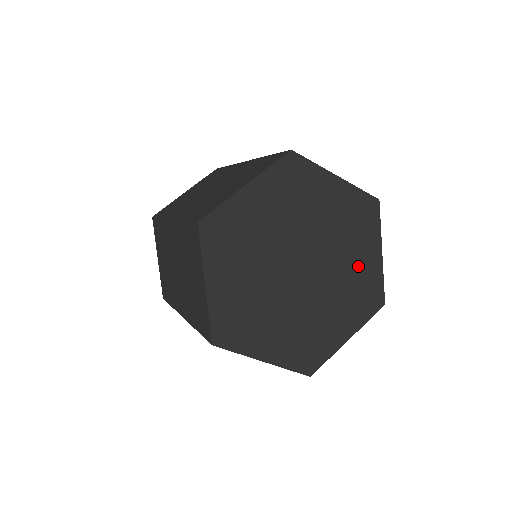
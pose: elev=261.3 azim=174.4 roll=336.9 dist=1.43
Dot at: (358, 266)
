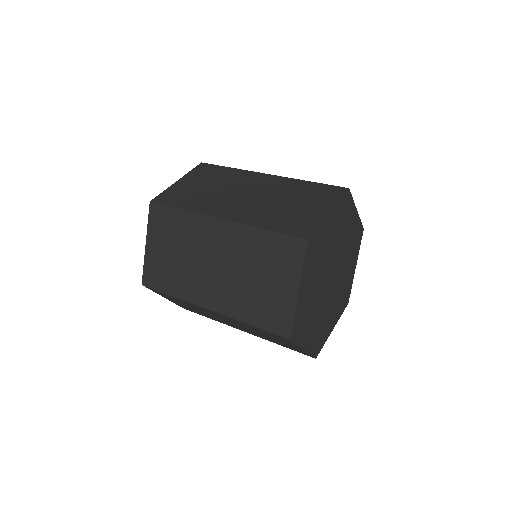
Dot at: (330, 318)
